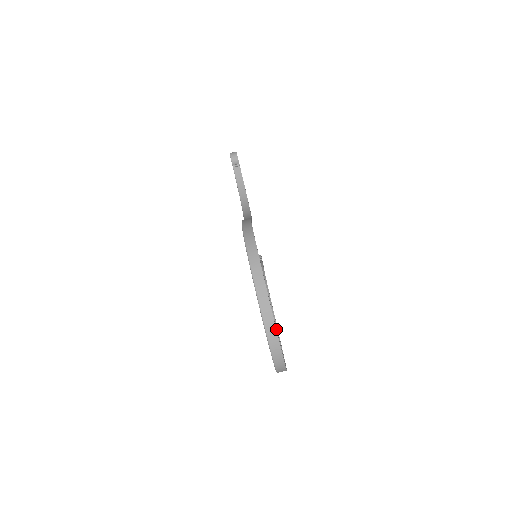
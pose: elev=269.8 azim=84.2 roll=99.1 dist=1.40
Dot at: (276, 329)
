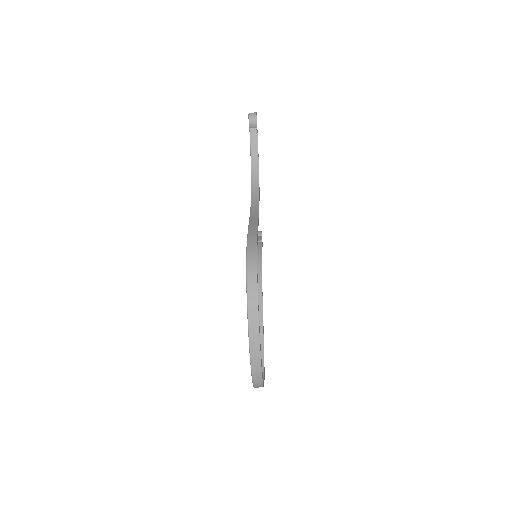
Dot at: (261, 363)
